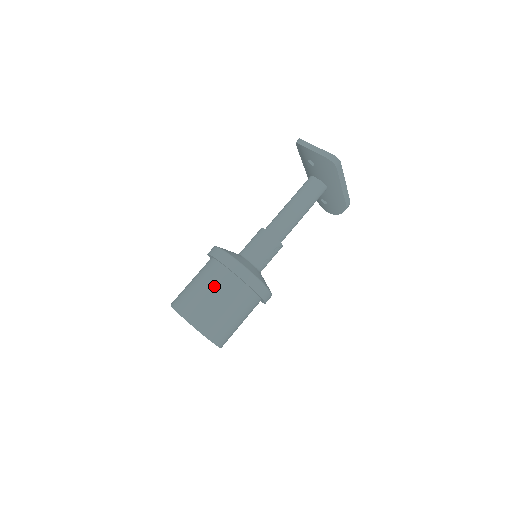
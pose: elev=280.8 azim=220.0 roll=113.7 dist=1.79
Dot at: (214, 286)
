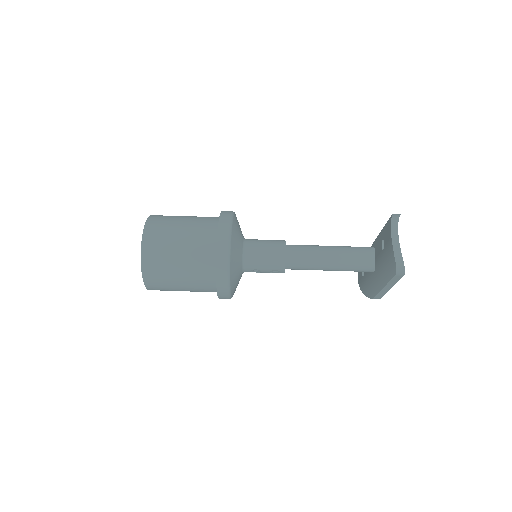
Dot at: (191, 247)
